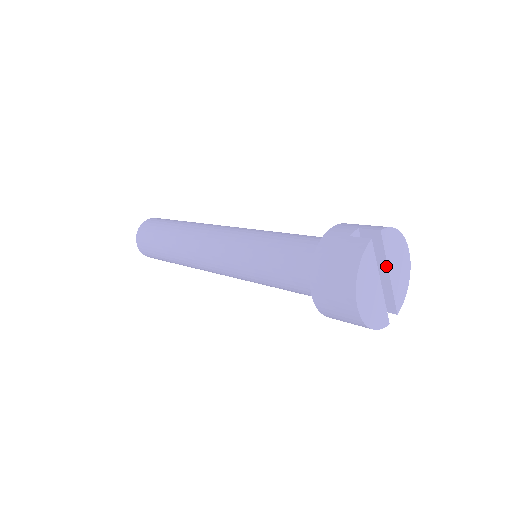
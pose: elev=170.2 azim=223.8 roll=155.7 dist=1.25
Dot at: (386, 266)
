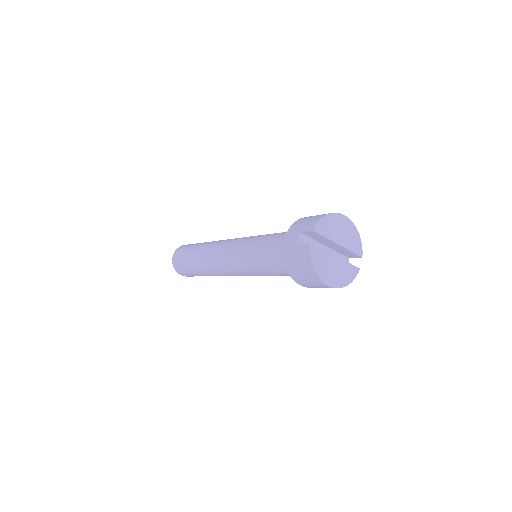
Dot at: (333, 242)
